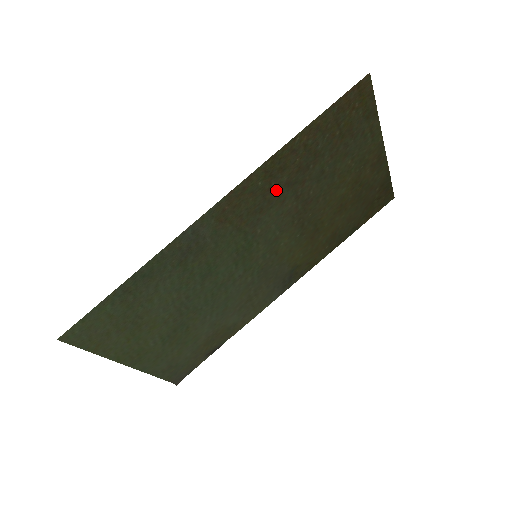
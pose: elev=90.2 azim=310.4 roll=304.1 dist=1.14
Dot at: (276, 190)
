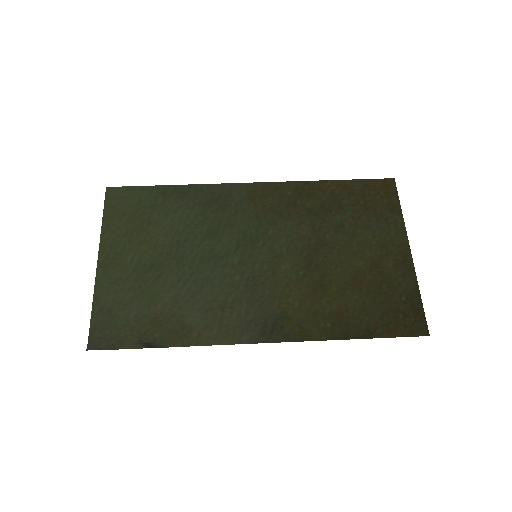
Dot at: (299, 209)
